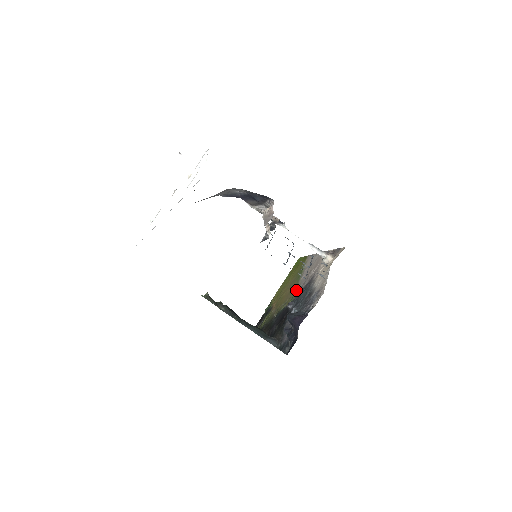
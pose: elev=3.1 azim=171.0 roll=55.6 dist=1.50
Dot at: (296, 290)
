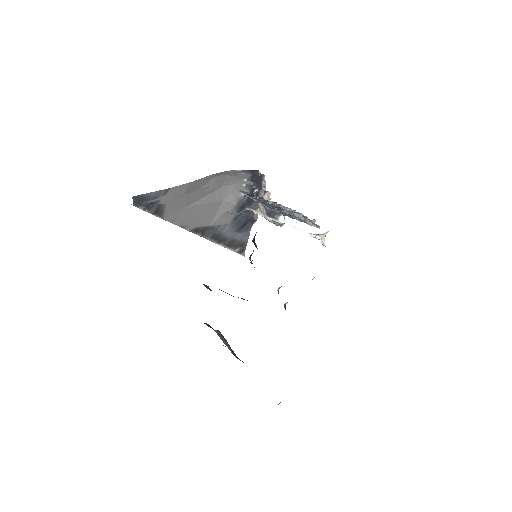
Dot at: occluded
